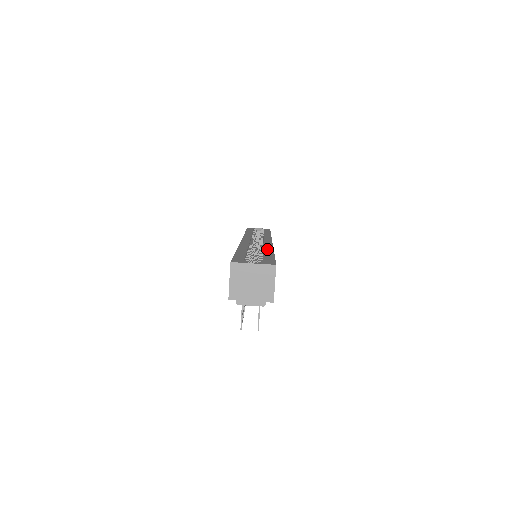
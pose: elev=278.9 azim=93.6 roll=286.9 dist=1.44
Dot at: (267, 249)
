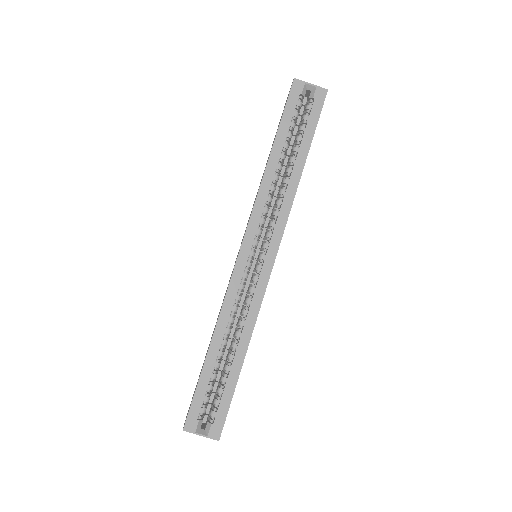
Dot at: (242, 344)
